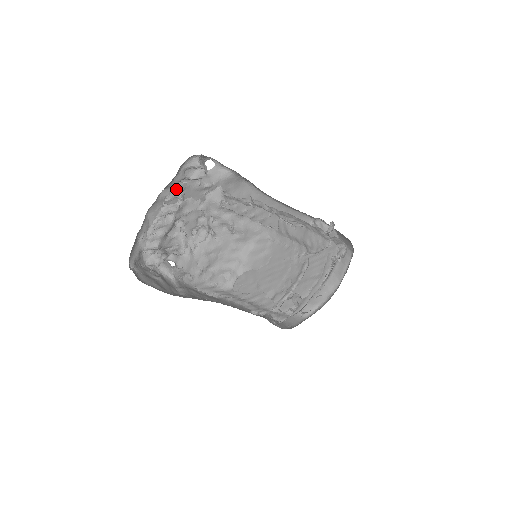
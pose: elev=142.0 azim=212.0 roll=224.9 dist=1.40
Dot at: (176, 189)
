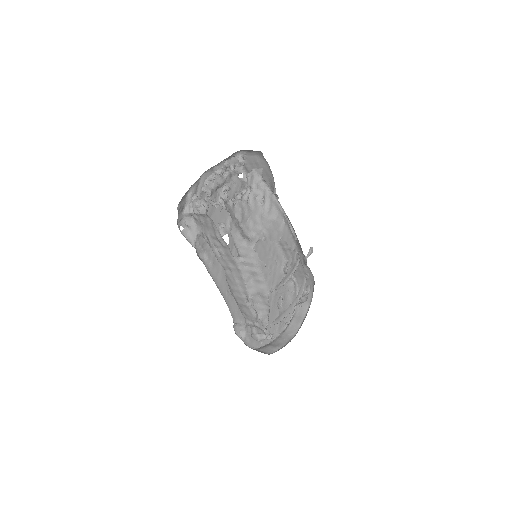
Dot at: (232, 160)
